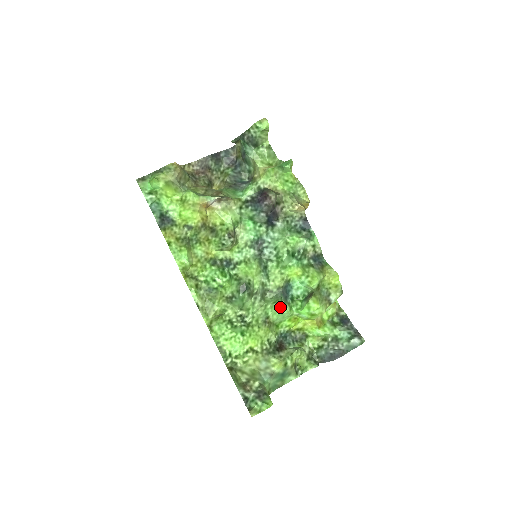
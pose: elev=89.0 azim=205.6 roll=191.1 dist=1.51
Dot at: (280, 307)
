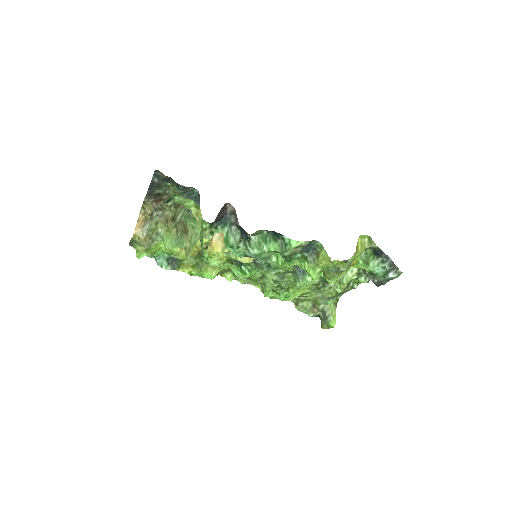
Dot at: occluded
